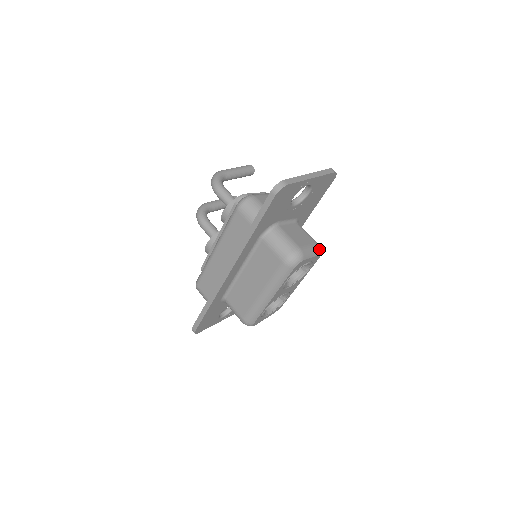
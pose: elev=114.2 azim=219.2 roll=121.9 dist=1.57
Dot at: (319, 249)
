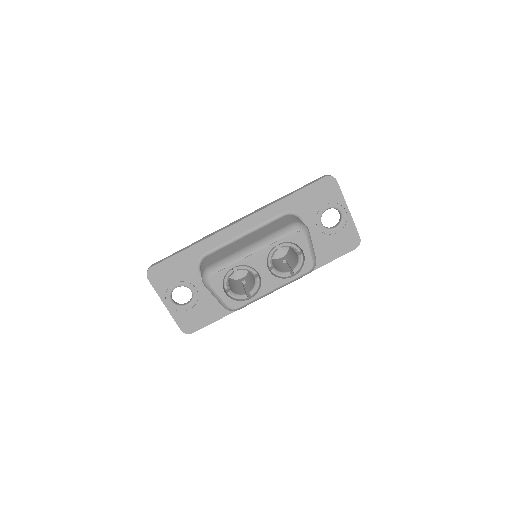
Dot at: occluded
